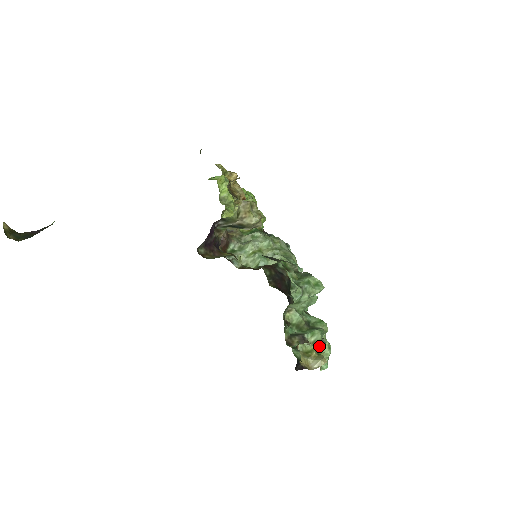
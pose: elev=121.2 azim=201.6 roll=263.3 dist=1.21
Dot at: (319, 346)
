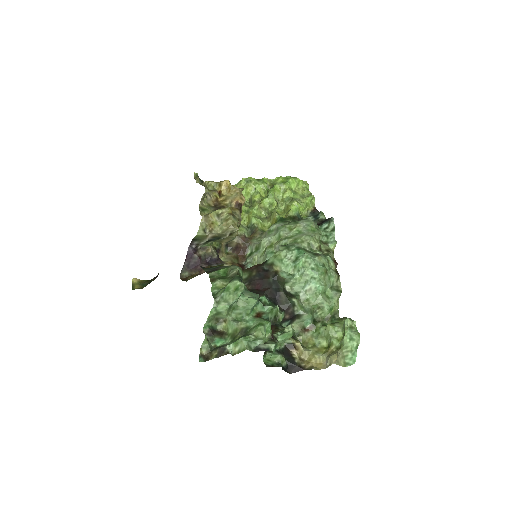
Dot at: (342, 338)
